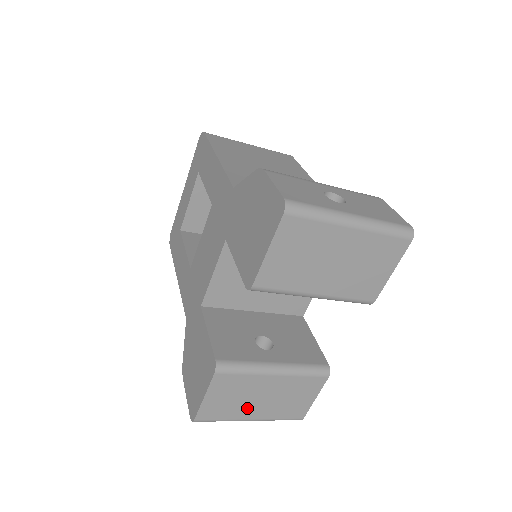
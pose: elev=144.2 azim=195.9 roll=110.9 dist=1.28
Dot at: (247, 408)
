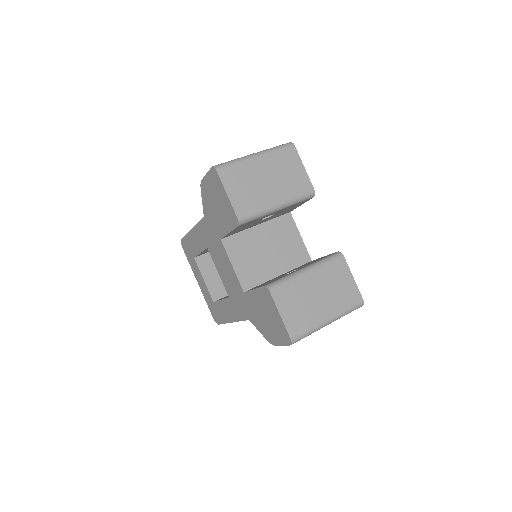
Dot at: (316, 310)
